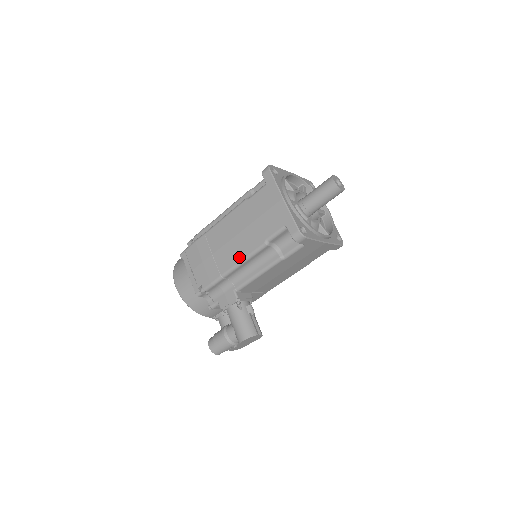
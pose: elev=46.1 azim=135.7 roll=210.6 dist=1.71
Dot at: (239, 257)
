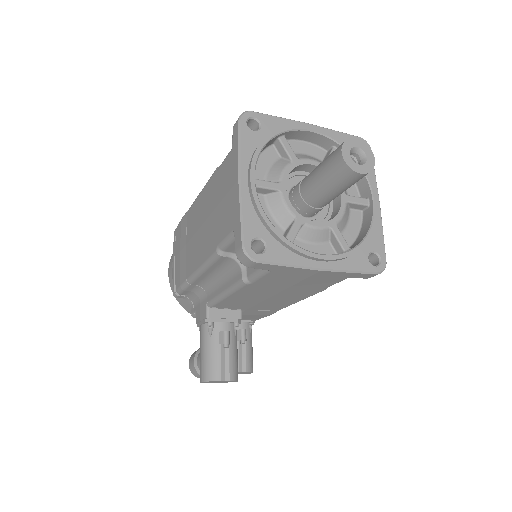
Dot at: (198, 261)
